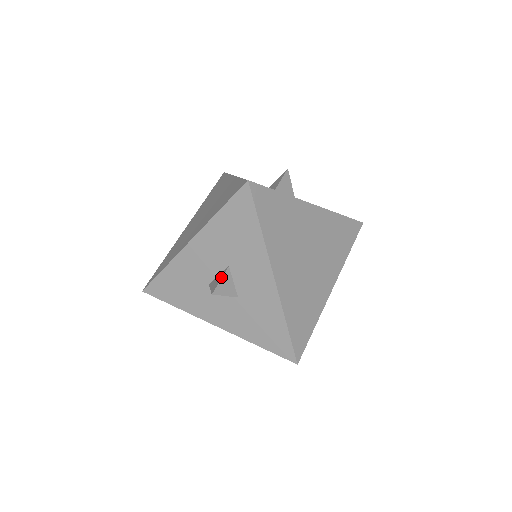
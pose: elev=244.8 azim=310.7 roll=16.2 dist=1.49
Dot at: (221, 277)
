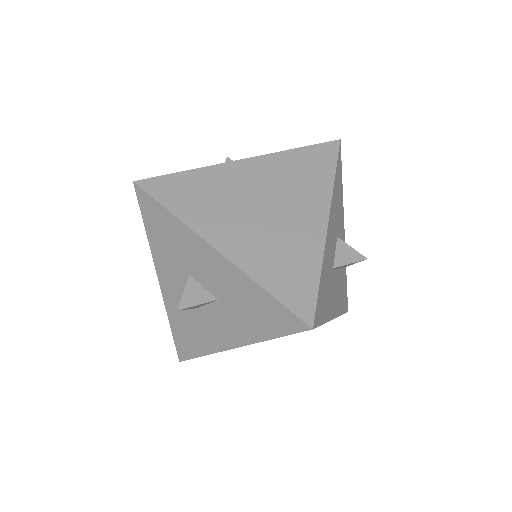
Dot at: (202, 302)
